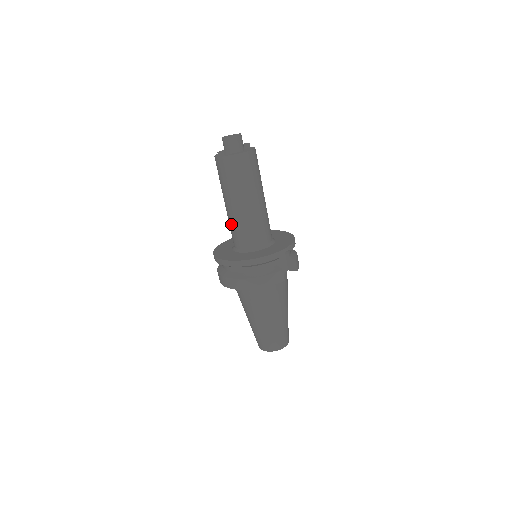
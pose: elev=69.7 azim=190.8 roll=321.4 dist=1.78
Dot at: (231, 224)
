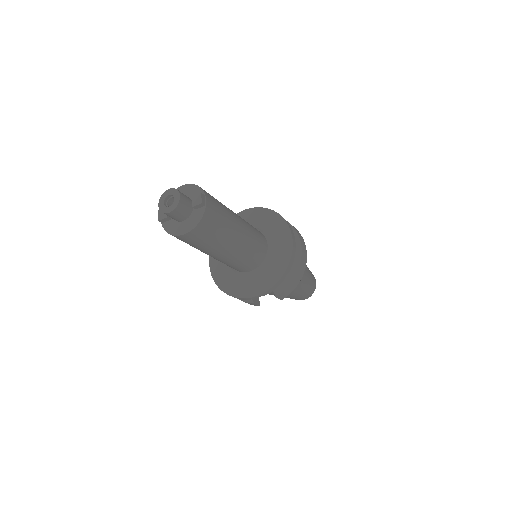
Dot at: occluded
